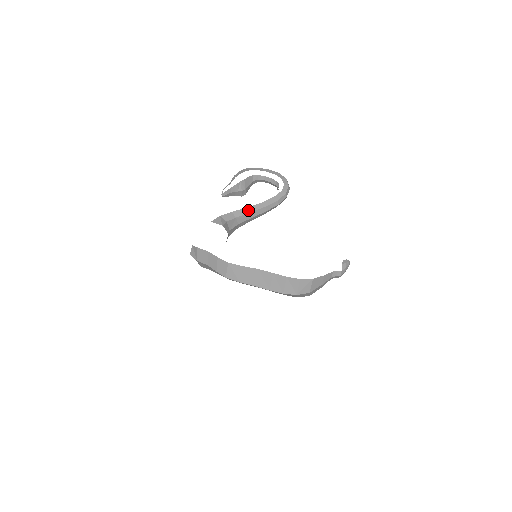
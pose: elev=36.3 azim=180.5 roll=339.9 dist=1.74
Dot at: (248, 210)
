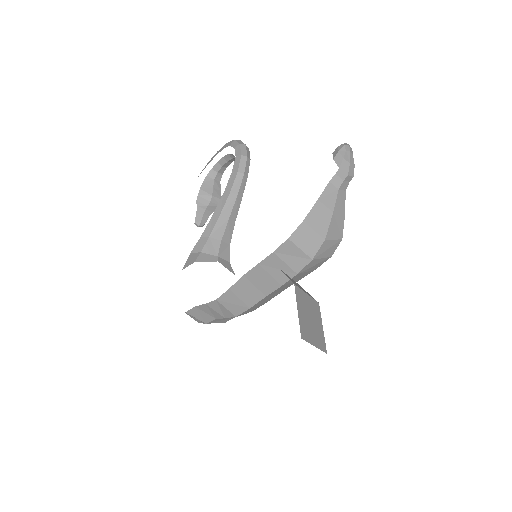
Dot at: (216, 216)
